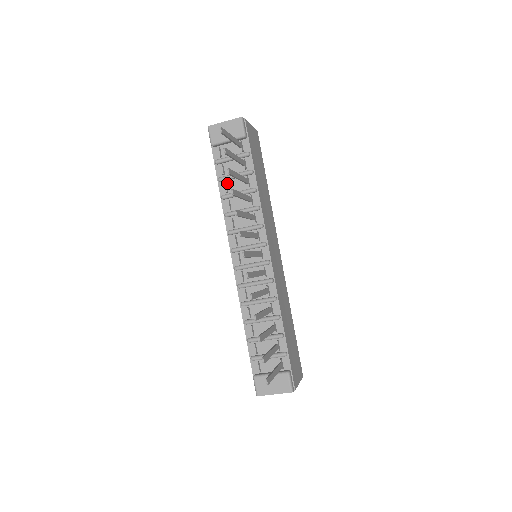
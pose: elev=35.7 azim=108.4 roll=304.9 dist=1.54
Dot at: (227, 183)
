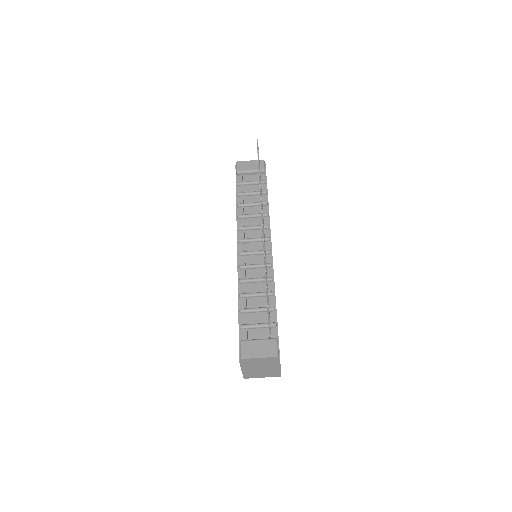
Dot at: (244, 198)
